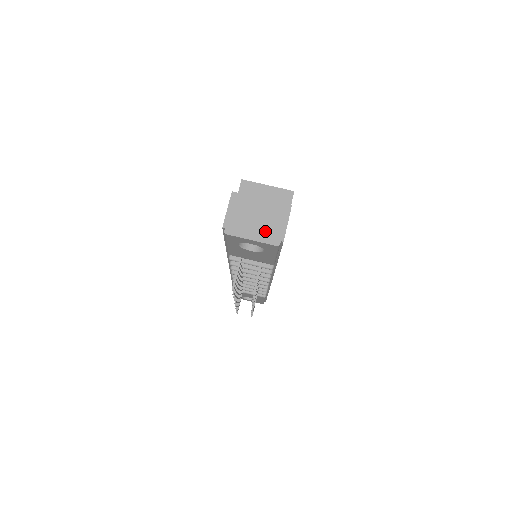
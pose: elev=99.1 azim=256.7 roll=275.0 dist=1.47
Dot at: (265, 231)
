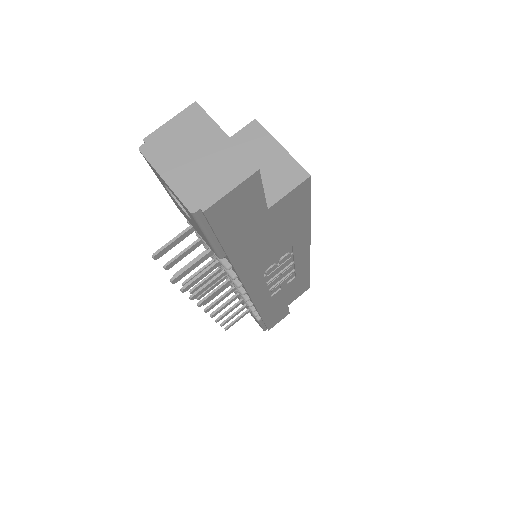
Dot at: (192, 180)
